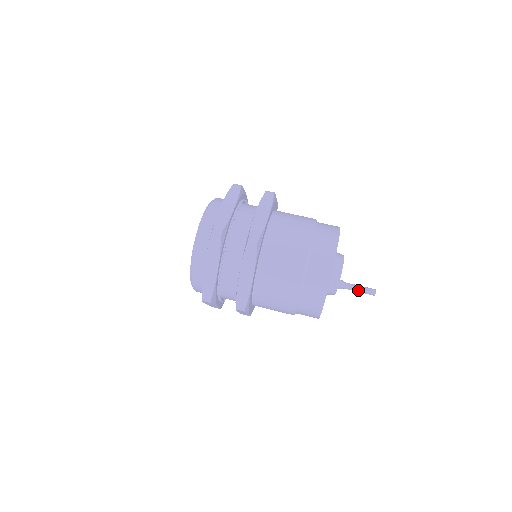
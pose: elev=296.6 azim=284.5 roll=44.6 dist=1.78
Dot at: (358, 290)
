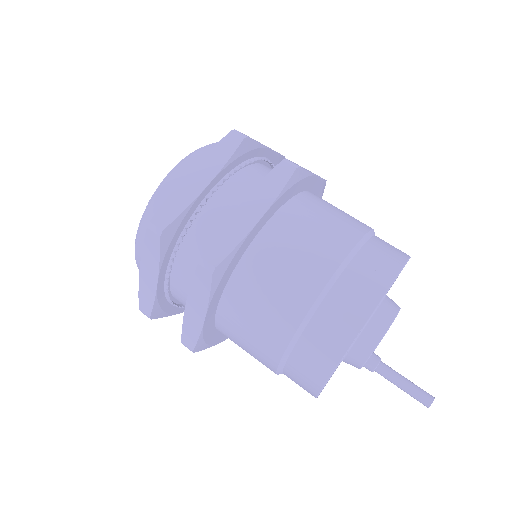
Dot at: (403, 382)
